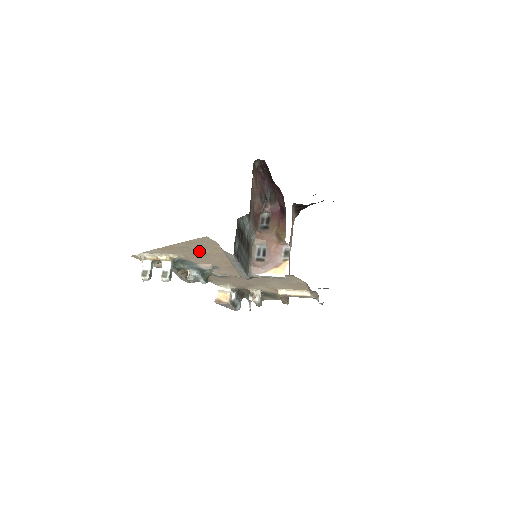
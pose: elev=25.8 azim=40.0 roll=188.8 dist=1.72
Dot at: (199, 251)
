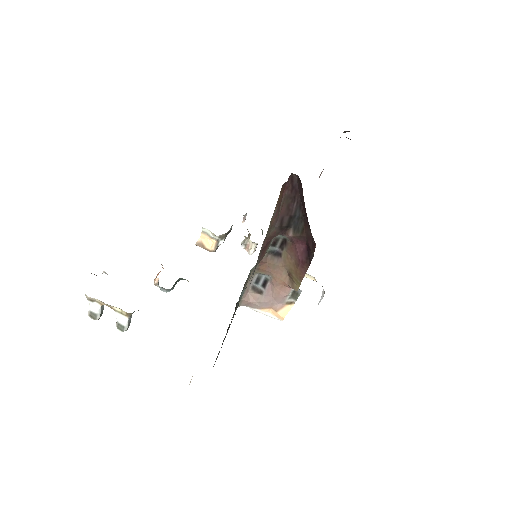
Dot at: occluded
